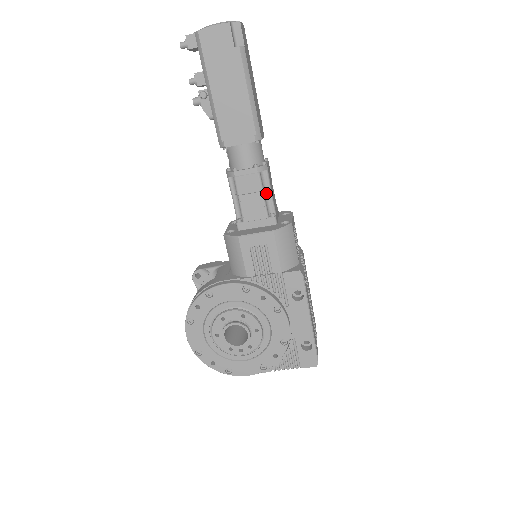
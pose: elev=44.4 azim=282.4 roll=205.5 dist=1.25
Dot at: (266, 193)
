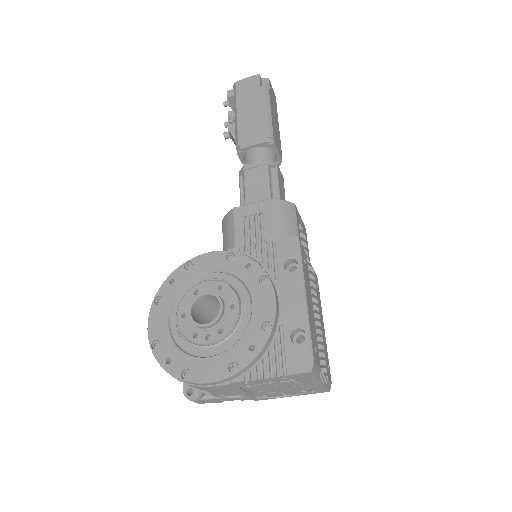
Dot at: (273, 186)
